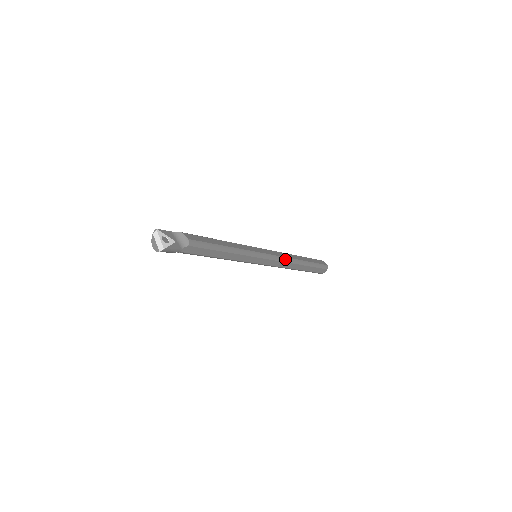
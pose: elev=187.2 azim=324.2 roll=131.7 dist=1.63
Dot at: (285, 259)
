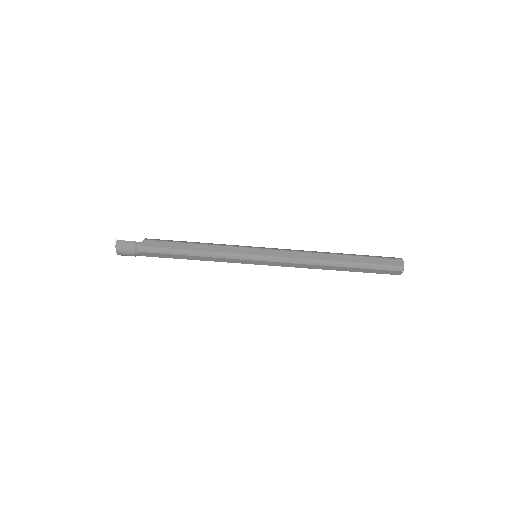
Dot at: (300, 251)
